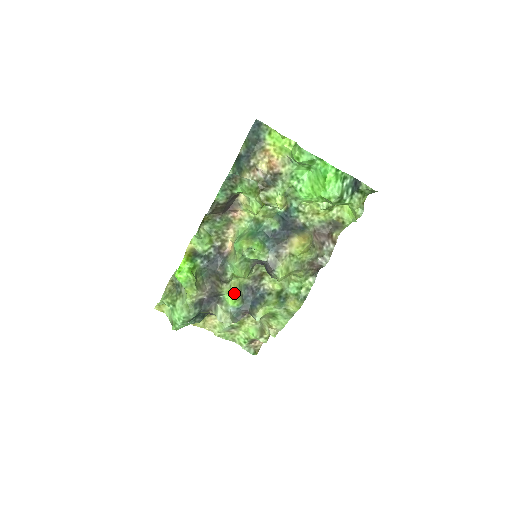
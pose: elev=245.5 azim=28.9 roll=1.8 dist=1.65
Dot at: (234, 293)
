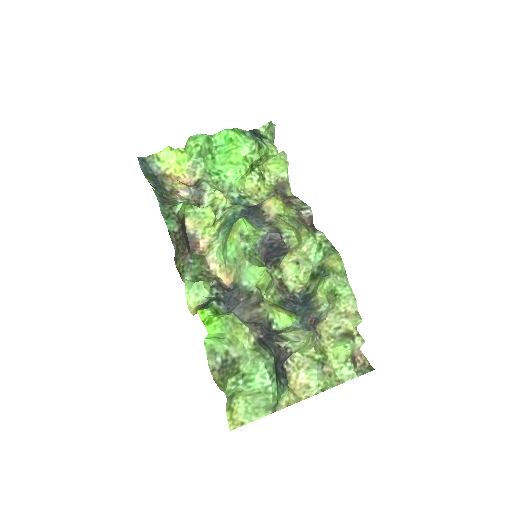
Dot at: (280, 310)
